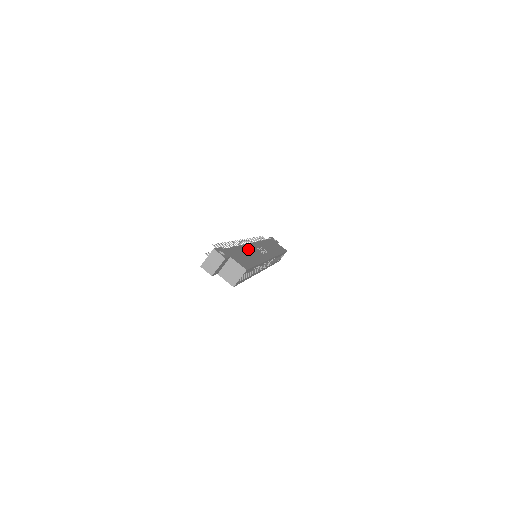
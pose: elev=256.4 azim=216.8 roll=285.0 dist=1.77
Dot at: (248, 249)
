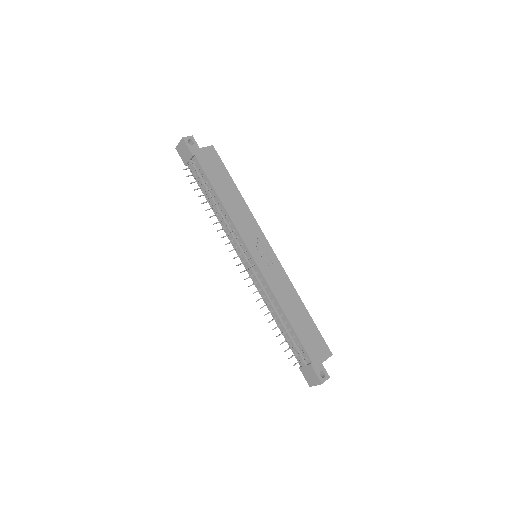
Dot at: (281, 296)
